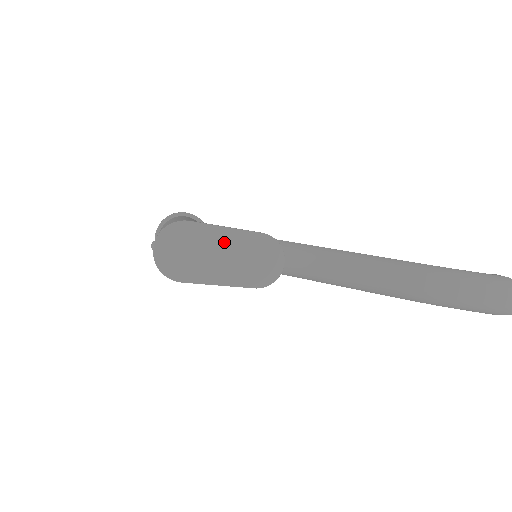
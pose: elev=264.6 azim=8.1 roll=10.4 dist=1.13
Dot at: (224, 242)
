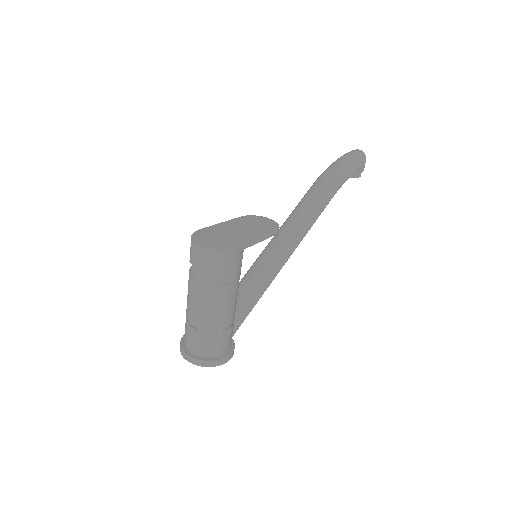
Dot at: (230, 226)
